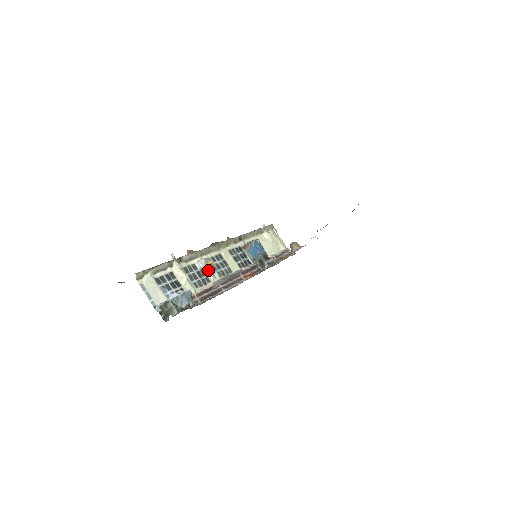
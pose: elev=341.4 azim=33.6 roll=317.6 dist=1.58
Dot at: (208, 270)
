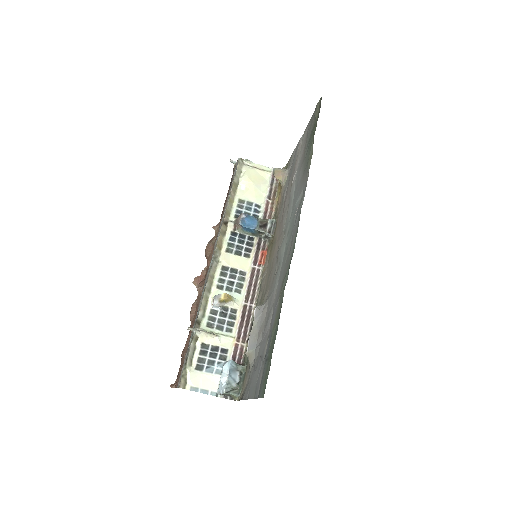
Dot at: (226, 302)
